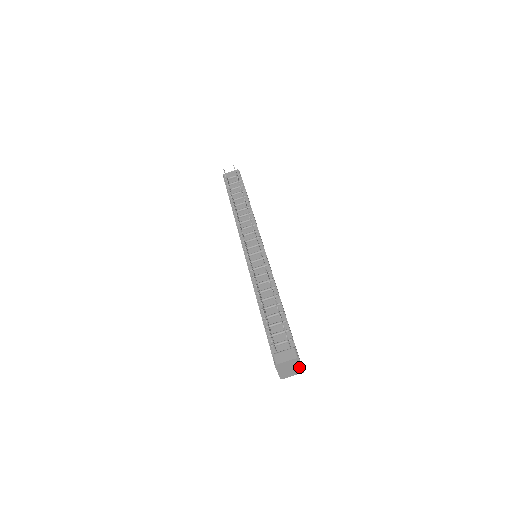
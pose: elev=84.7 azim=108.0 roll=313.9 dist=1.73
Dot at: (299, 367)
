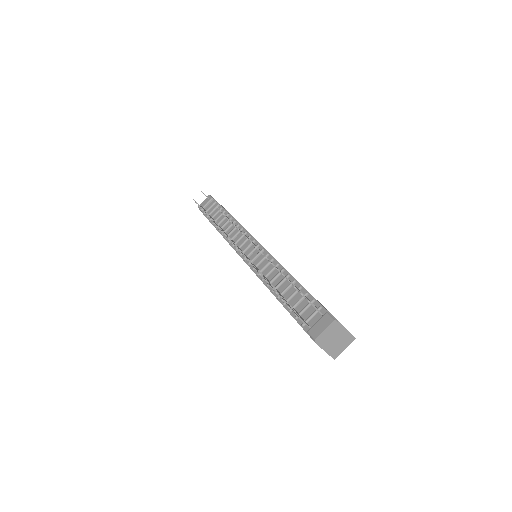
Dot at: (345, 333)
